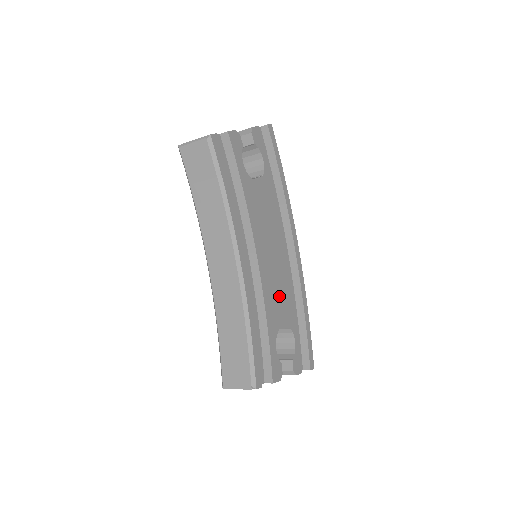
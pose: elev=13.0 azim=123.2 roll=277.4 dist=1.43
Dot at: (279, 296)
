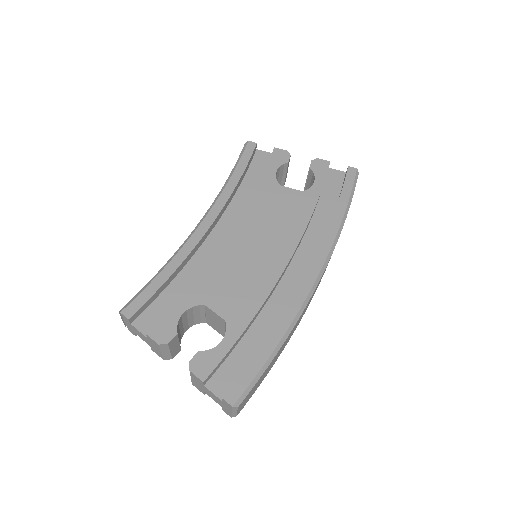
Dot at: (235, 282)
